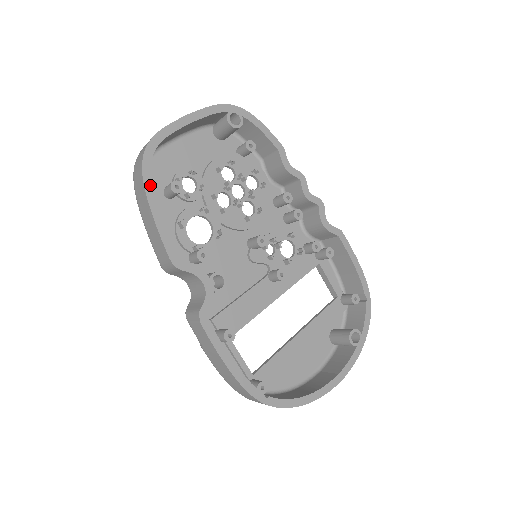
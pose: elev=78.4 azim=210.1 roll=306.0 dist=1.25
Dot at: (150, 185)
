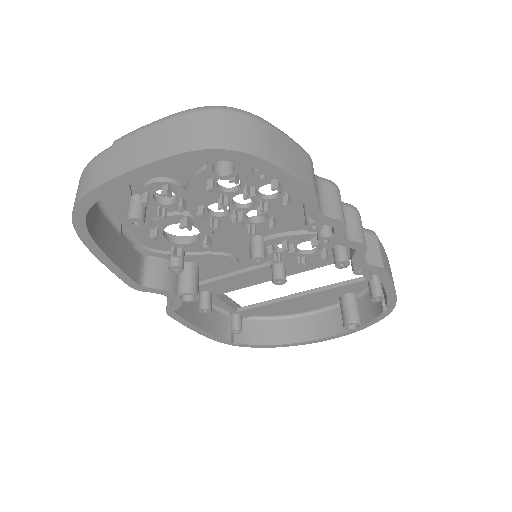
Dot at: (90, 241)
